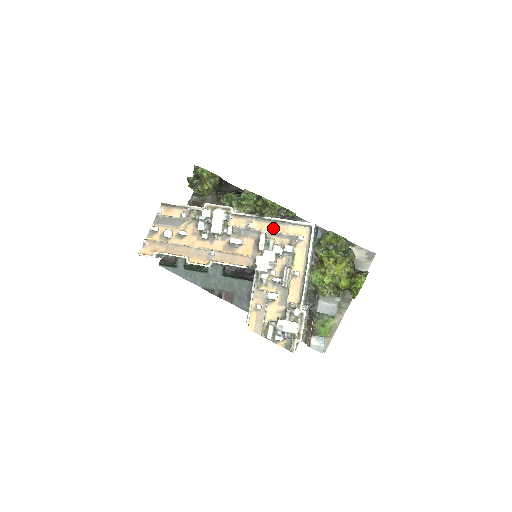
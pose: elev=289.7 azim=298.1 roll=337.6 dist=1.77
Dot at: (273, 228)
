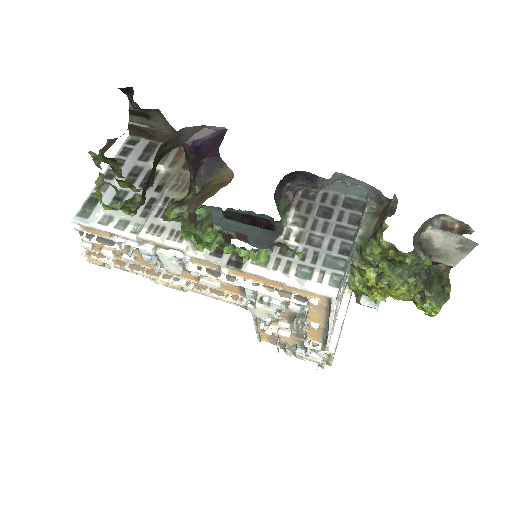
Dot at: (263, 280)
